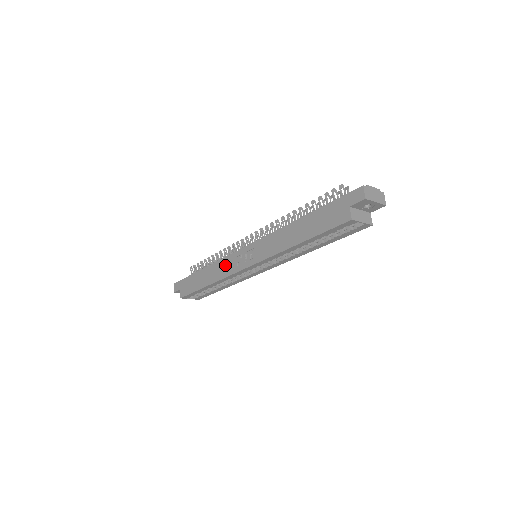
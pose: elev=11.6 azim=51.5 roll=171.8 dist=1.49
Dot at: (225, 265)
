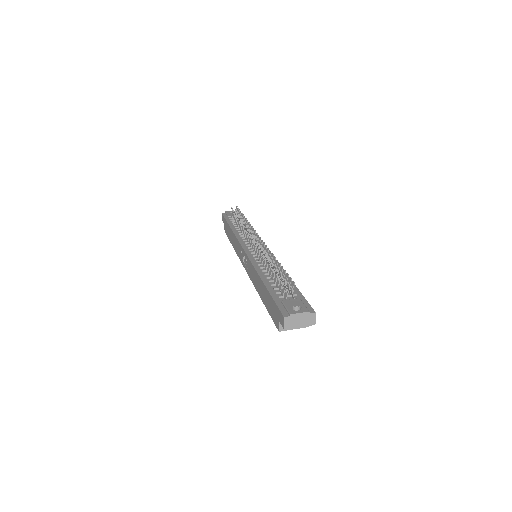
Dot at: (238, 247)
